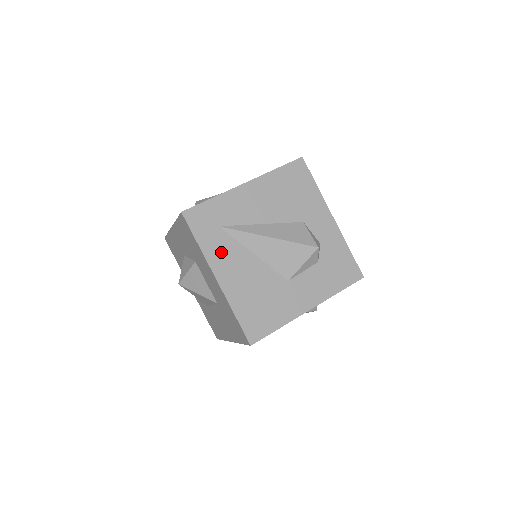
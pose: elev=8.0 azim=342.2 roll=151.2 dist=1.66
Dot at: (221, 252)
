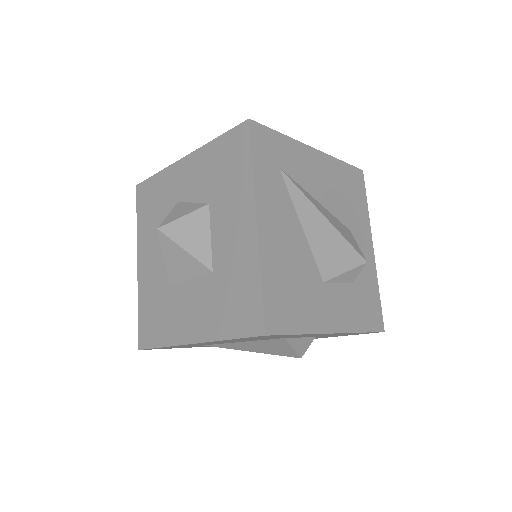
Dot at: (272, 195)
